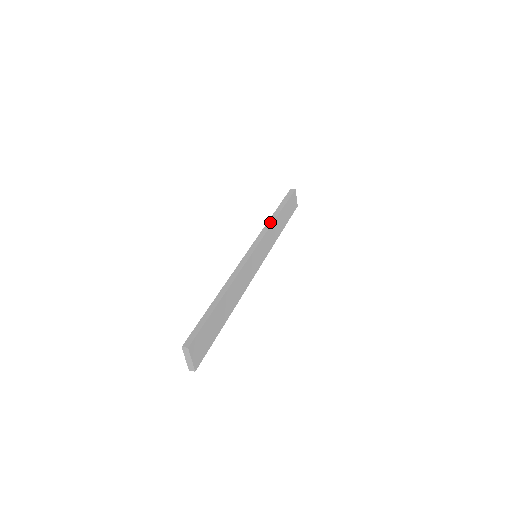
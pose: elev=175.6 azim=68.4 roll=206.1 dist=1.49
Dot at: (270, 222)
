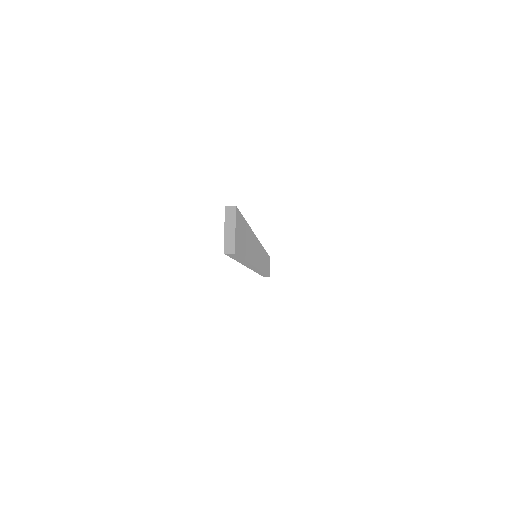
Dot at: occluded
